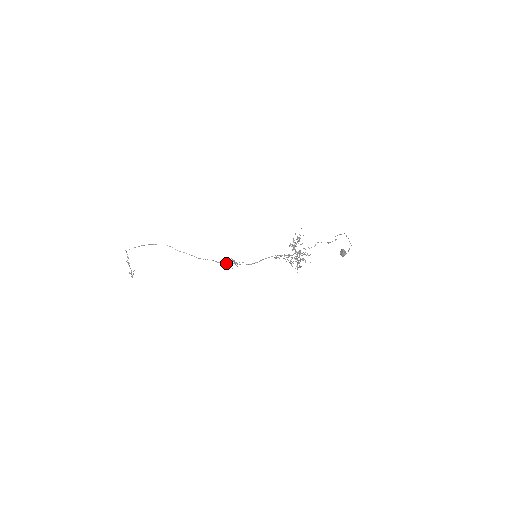
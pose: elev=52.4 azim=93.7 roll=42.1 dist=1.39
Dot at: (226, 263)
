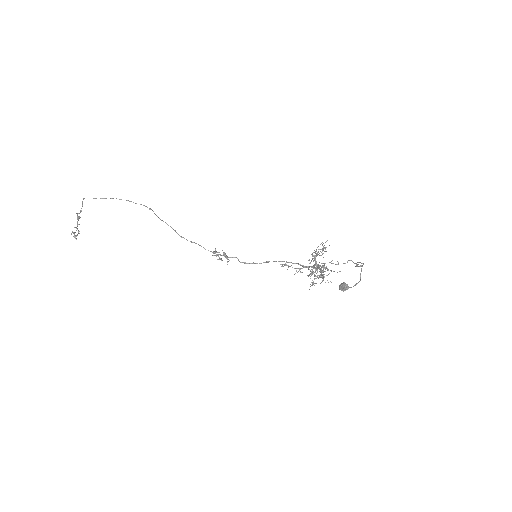
Dot at: (215, 253)
